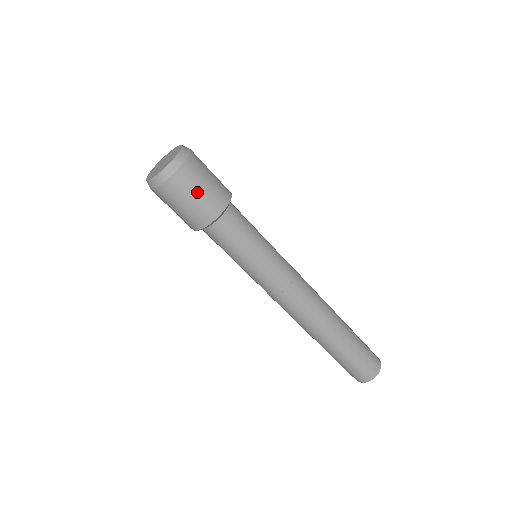
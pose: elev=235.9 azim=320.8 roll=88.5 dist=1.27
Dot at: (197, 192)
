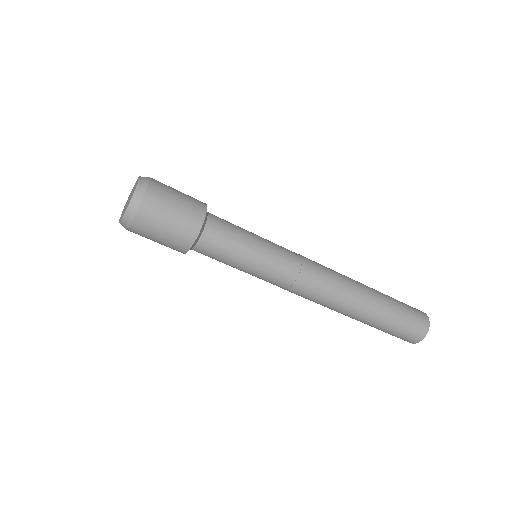
Dot at: (156, 240)
